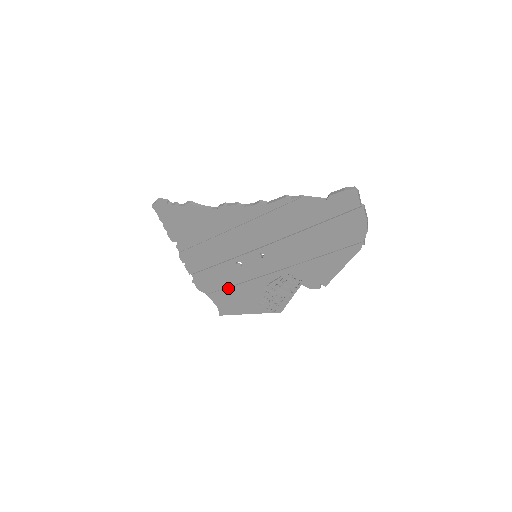
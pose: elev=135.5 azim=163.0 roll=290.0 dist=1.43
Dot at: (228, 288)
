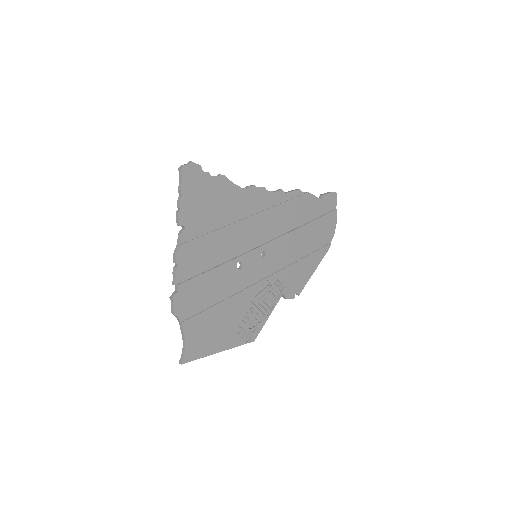
Dot at: (213, 306)
